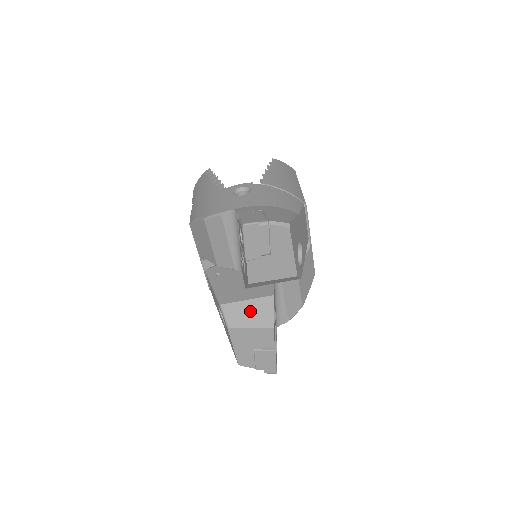
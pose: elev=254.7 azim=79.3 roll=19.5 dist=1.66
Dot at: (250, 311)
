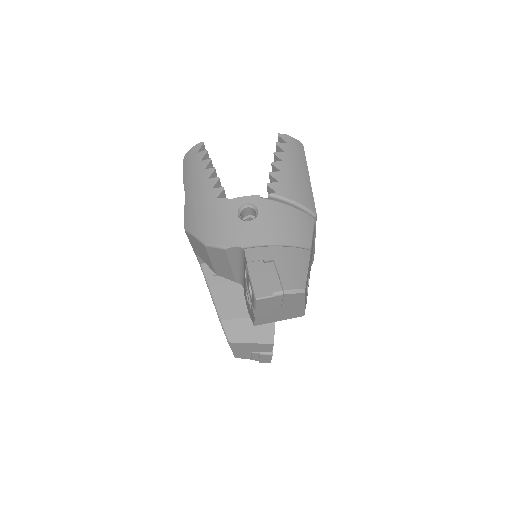
Dot at: (251, 328)
